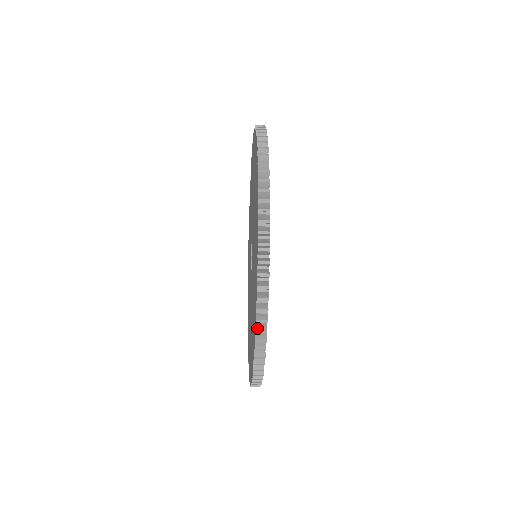
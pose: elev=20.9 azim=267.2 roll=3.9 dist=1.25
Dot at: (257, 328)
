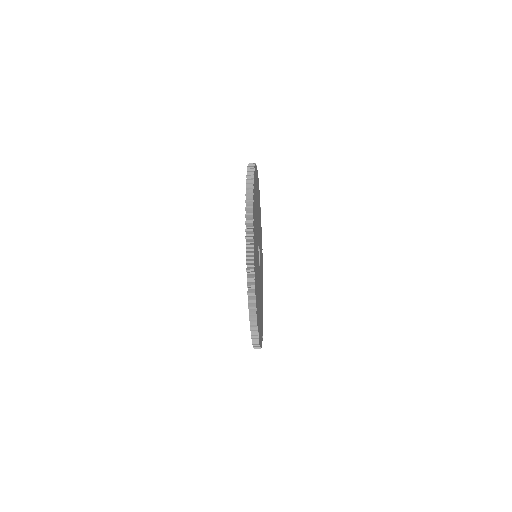
Dot at: (252, 333)
